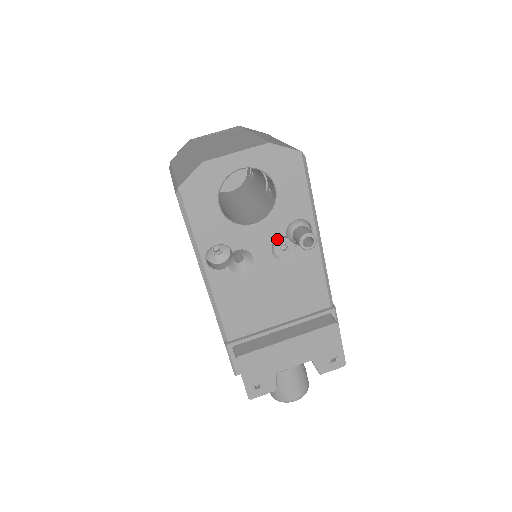
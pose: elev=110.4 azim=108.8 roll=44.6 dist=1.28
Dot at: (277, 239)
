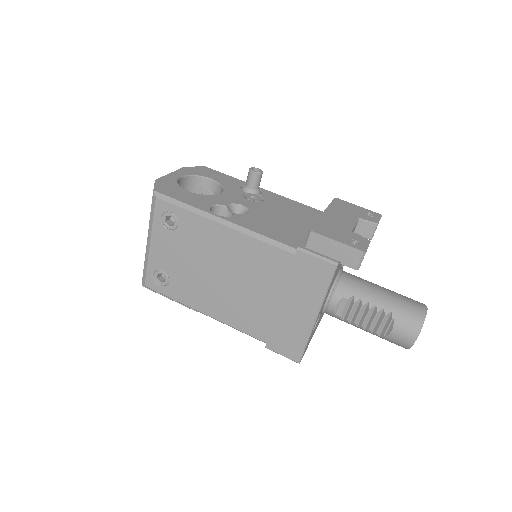
Dot at: (244, 197)
